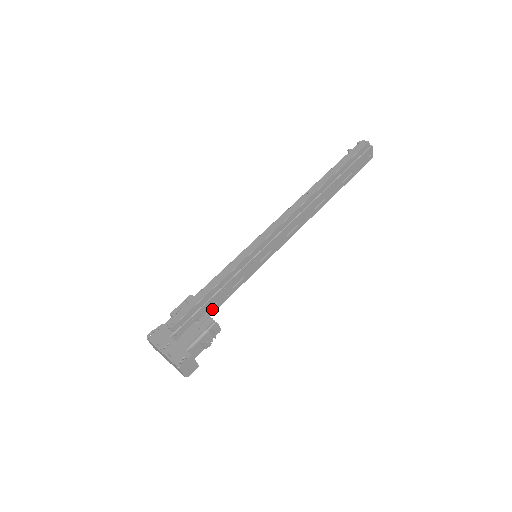
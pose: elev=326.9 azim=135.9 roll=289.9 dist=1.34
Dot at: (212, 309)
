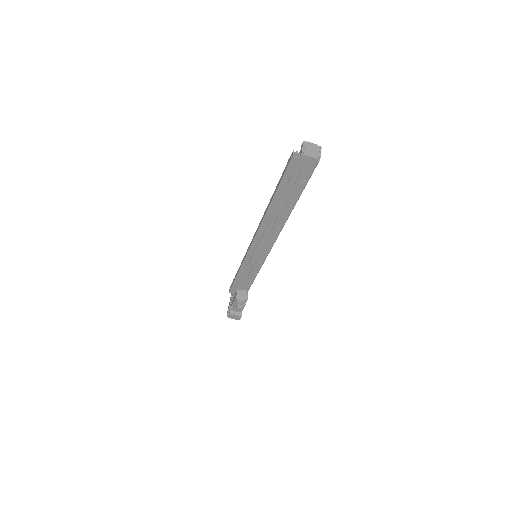
Dot at: (248, 283)
